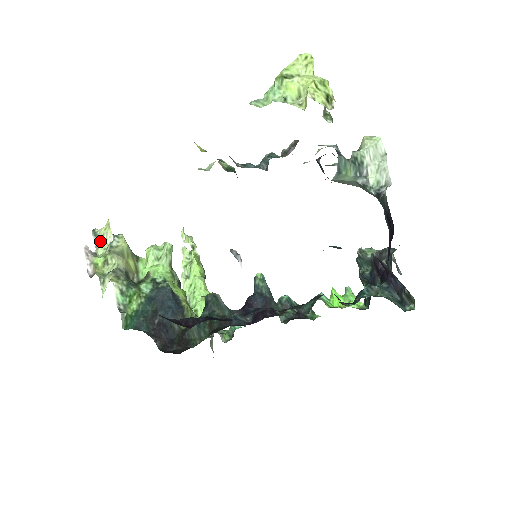
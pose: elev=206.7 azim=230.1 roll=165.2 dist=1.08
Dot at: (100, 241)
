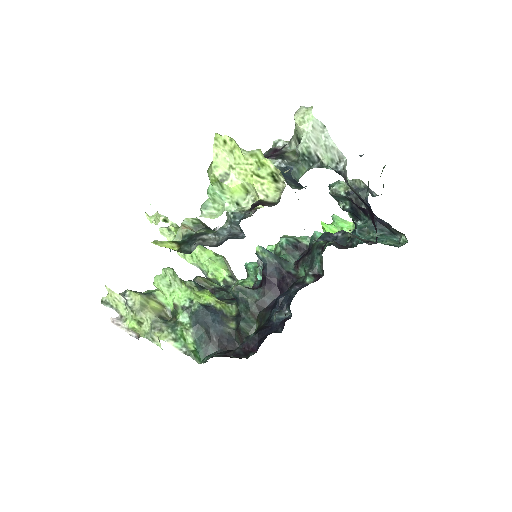
Dot at: (115, 306)
